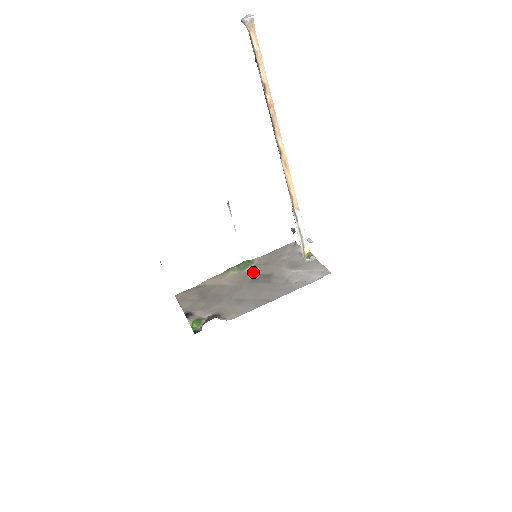
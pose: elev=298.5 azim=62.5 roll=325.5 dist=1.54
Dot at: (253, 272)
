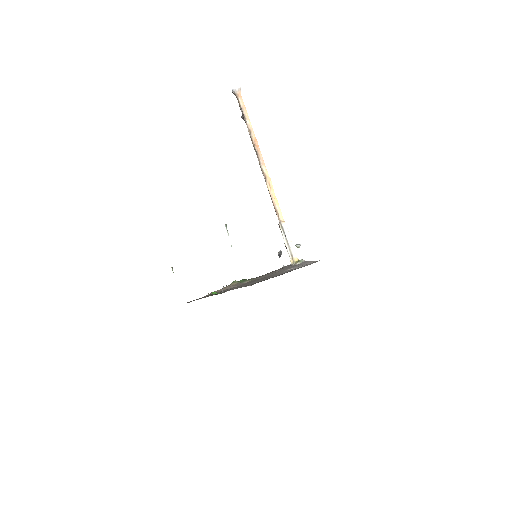
Dot at: (253, 280)
